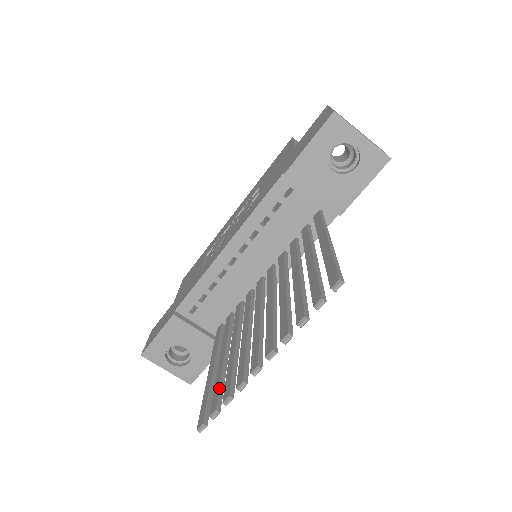
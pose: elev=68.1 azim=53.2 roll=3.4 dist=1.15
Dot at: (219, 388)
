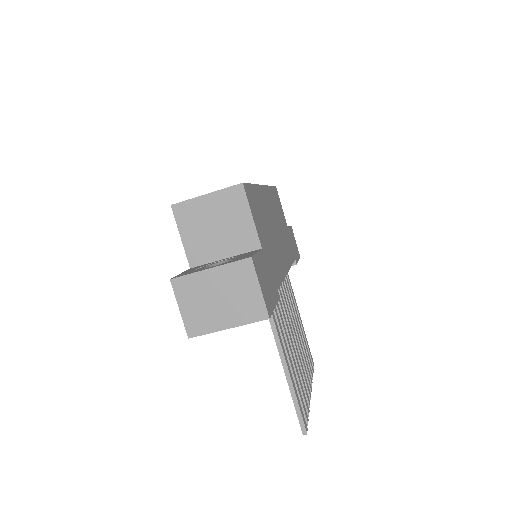
Dot at: occluded
